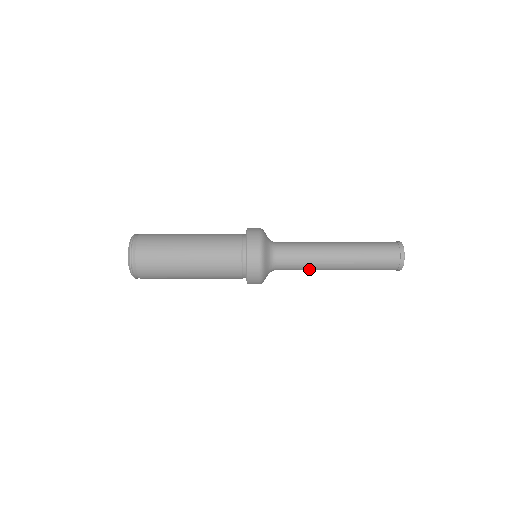
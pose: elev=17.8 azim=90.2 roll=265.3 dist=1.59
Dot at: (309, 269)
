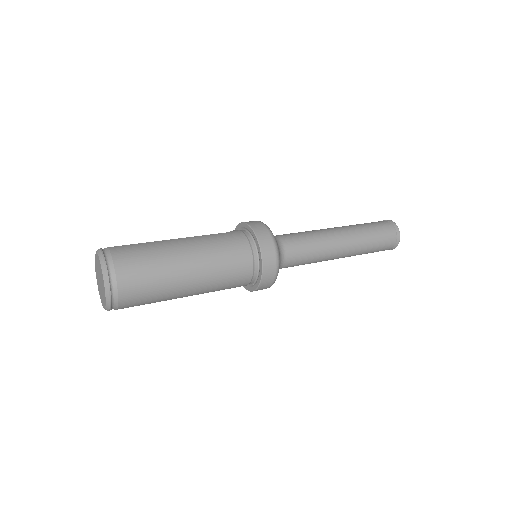
Dot at: occluded
